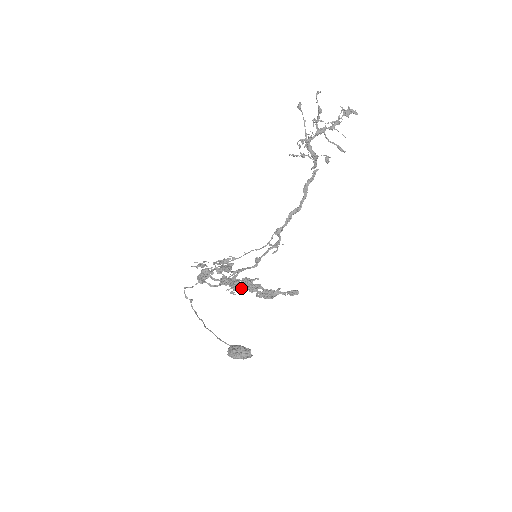
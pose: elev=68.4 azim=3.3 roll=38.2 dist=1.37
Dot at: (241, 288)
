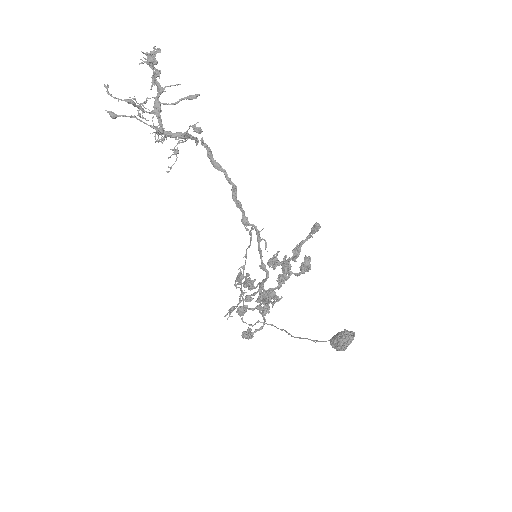
Dot at: occluded
